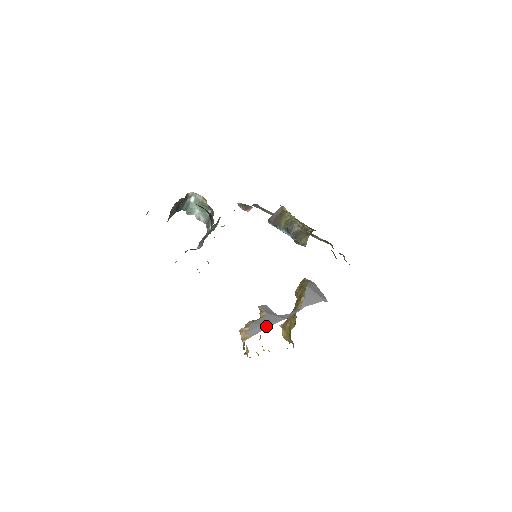
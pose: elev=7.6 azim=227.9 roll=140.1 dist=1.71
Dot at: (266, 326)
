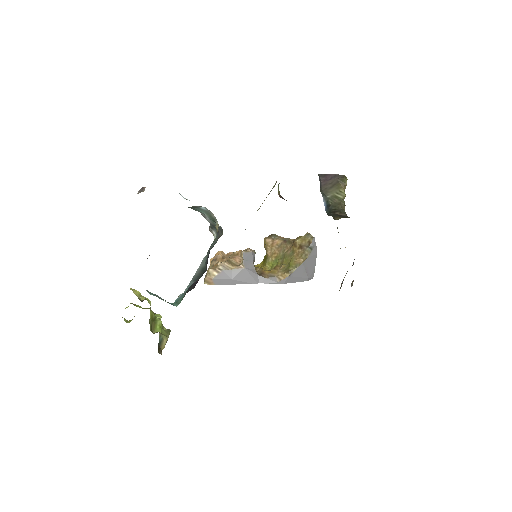
Dot at: (234, 282)
